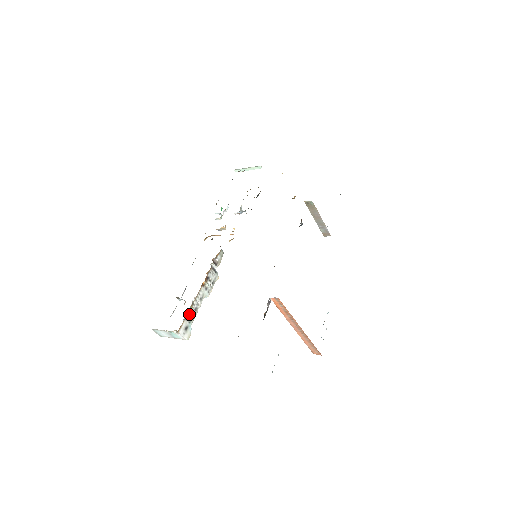
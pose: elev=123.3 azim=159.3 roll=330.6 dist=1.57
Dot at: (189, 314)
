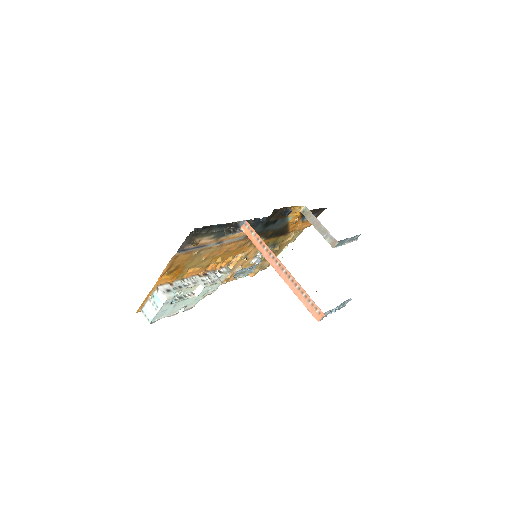
Dot at: (176, 284)
